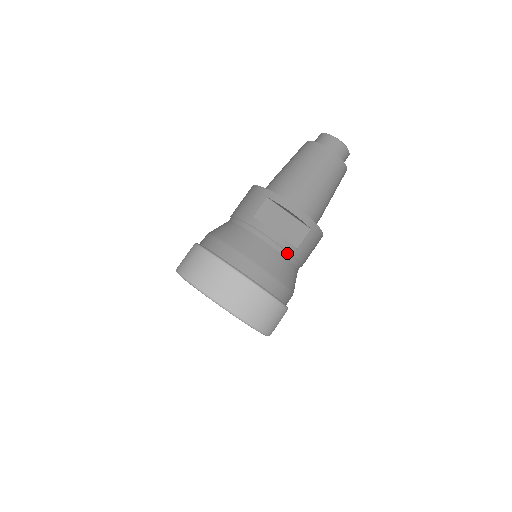
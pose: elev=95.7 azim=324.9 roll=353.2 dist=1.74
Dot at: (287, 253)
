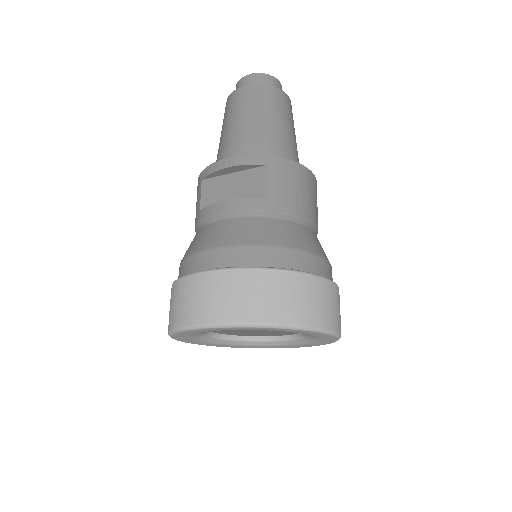
Dot at: (258, 211)
